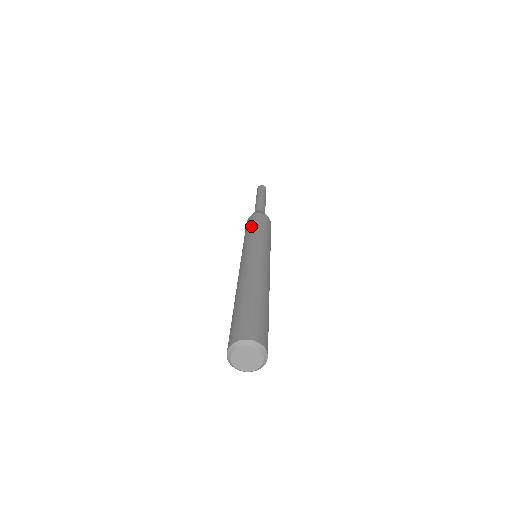
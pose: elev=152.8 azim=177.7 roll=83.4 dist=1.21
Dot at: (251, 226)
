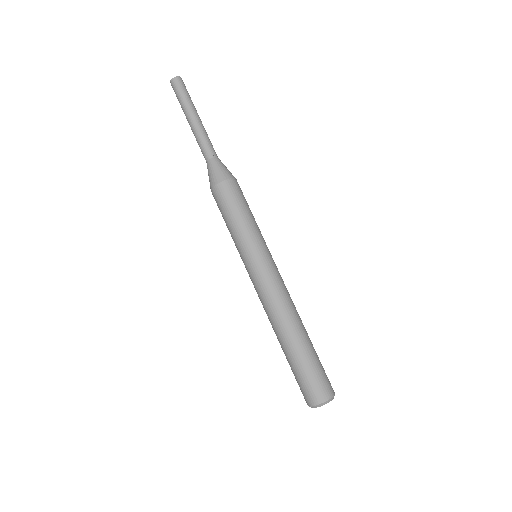
Dot at: (236, 213)
